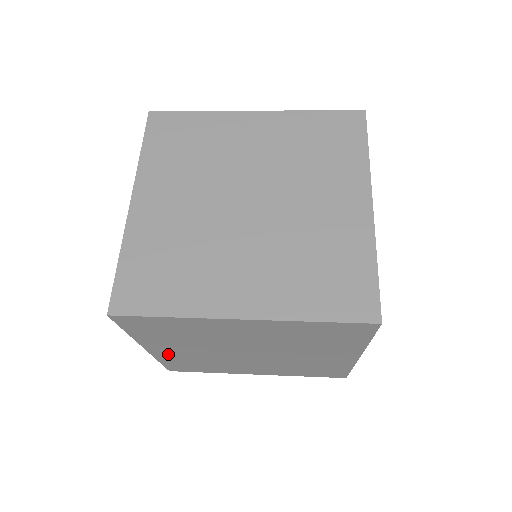
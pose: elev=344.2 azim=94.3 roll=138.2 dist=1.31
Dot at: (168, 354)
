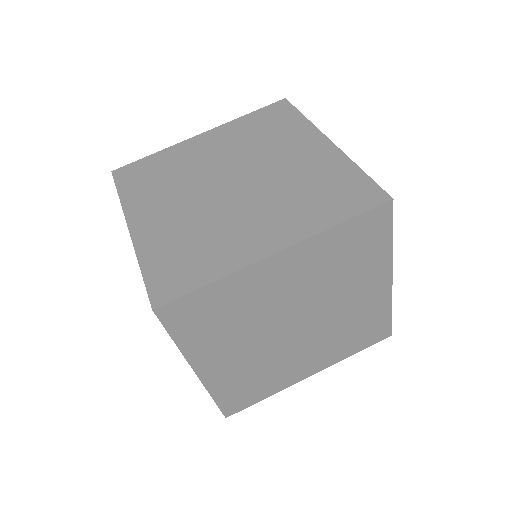
Dot at: occluded
